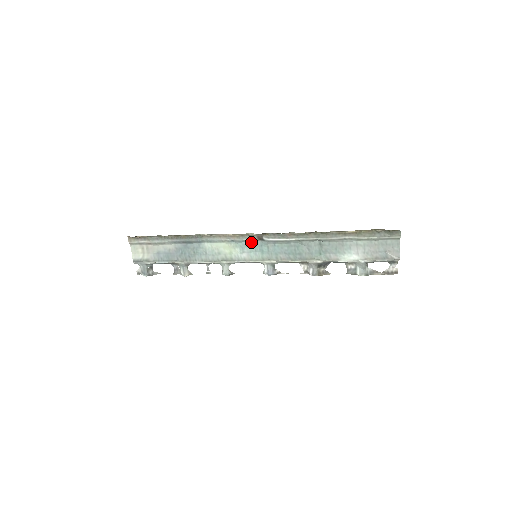
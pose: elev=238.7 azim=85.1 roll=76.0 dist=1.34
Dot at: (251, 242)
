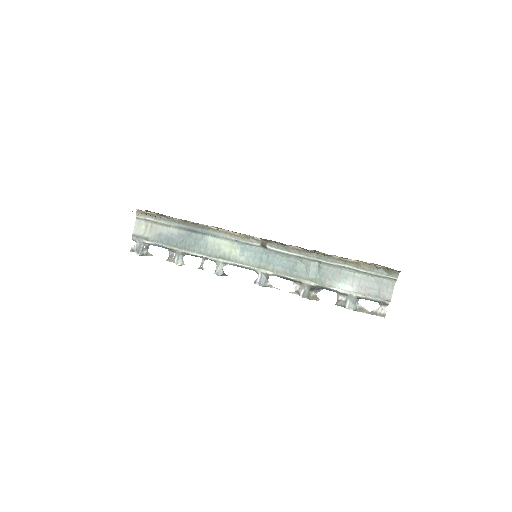
Dot at: (253, 247)
